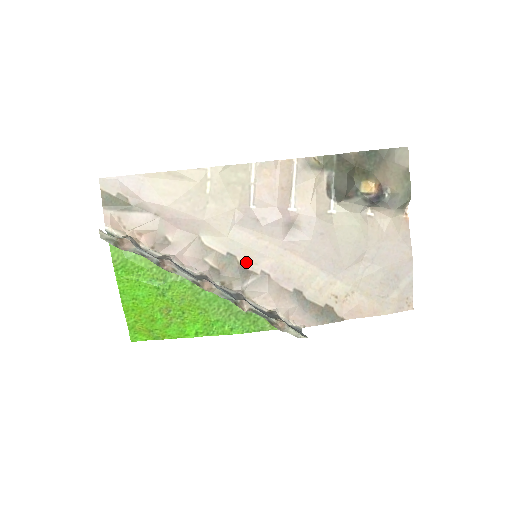
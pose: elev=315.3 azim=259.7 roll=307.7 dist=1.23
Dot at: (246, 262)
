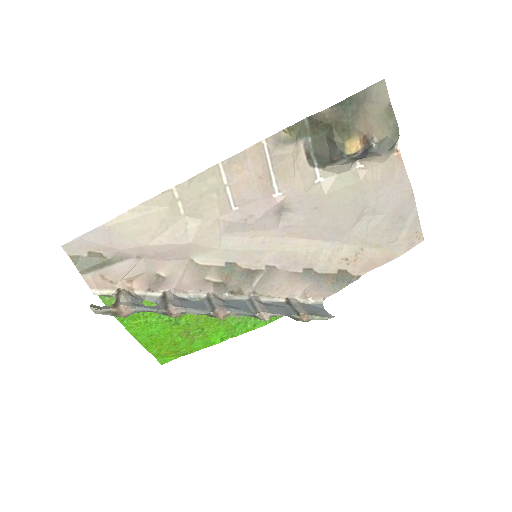
Dot at: (247, 264)
